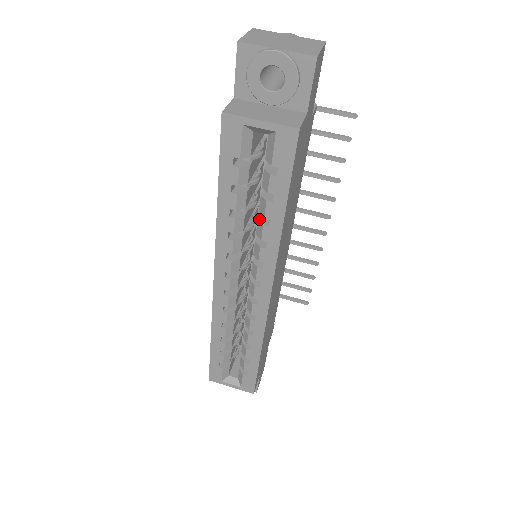
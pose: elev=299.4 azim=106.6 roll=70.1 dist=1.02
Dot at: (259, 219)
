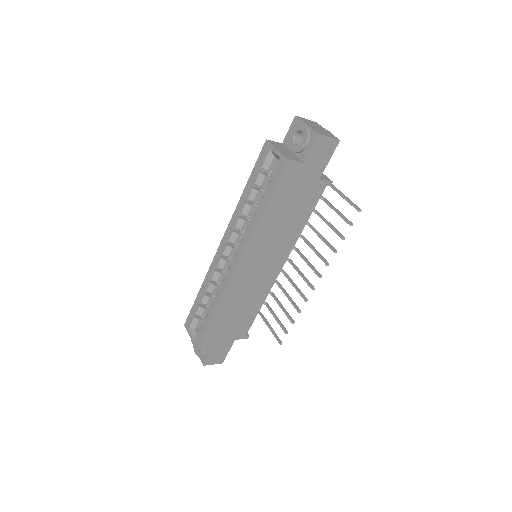
Dot at: (256, 211)
